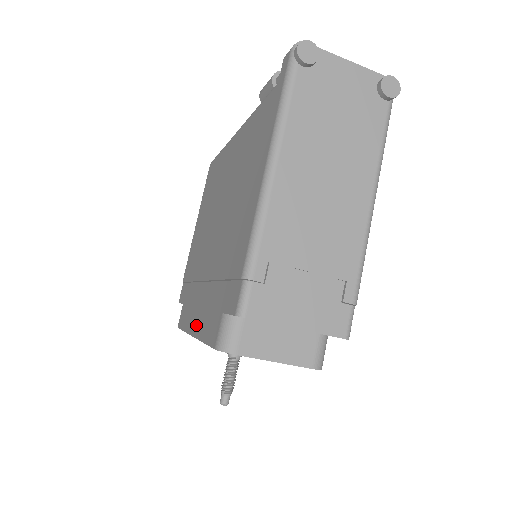
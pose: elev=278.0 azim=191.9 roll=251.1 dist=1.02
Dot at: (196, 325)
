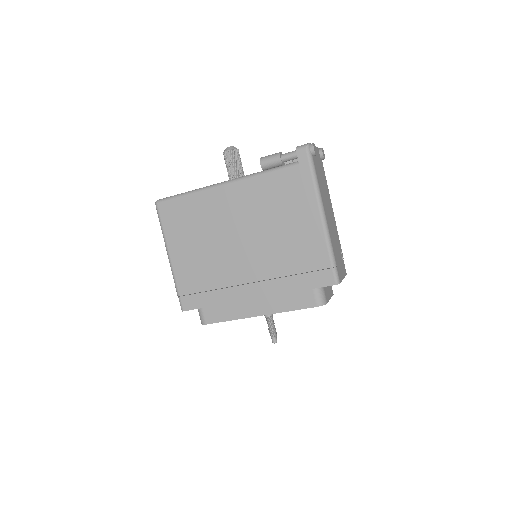
Dot at: (262, 308)
